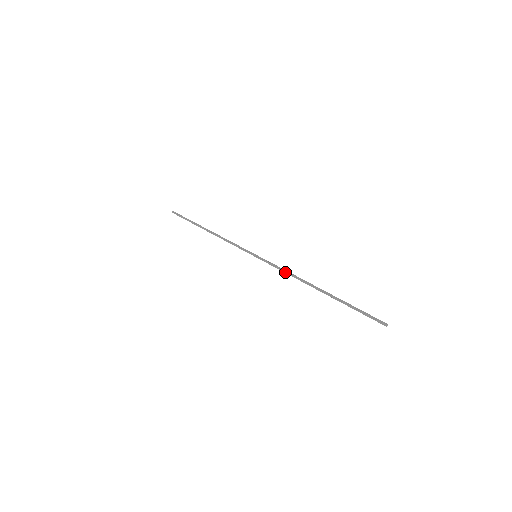
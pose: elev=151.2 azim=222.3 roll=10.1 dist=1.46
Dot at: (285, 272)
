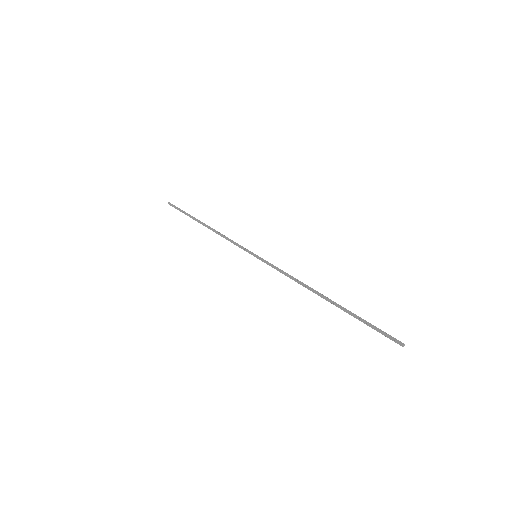
Dot at: (287, 276)
